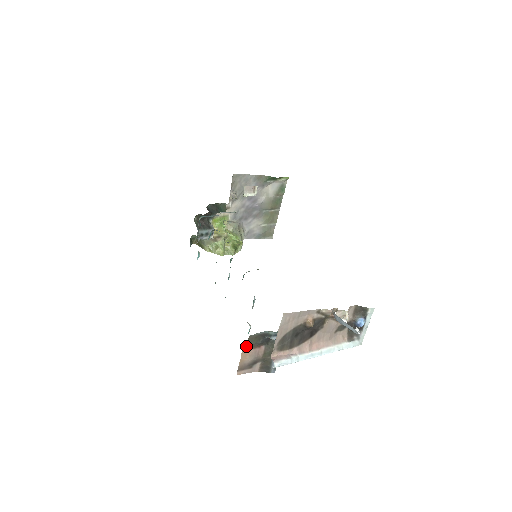
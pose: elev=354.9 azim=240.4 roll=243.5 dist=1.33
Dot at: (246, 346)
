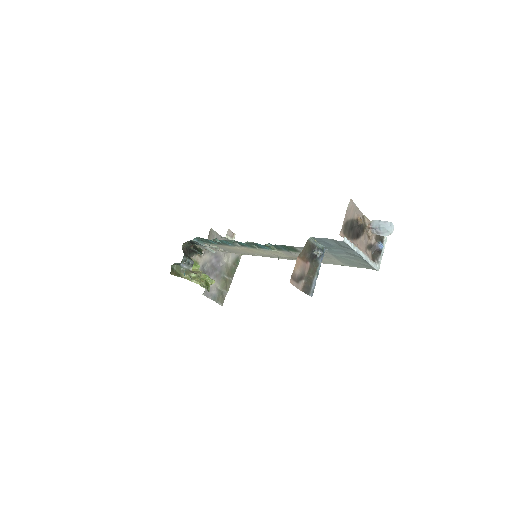
Dot at: (302, 251)
